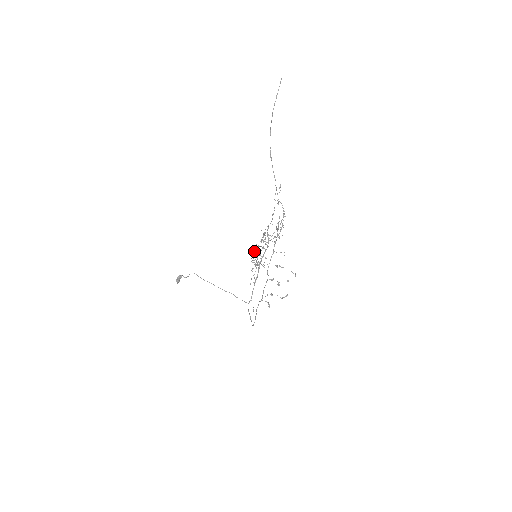
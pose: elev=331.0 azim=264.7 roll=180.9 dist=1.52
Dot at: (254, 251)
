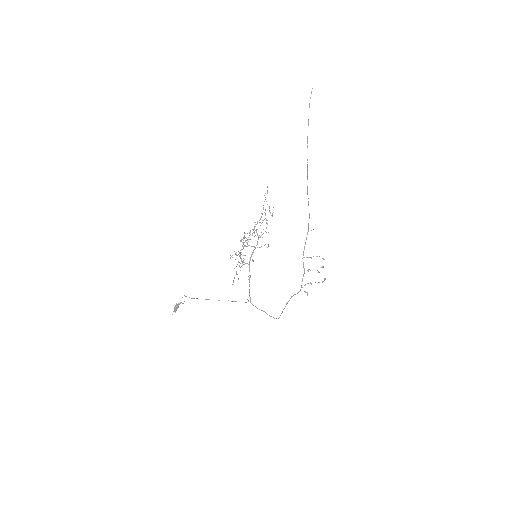
Dot at: (241, 252)
